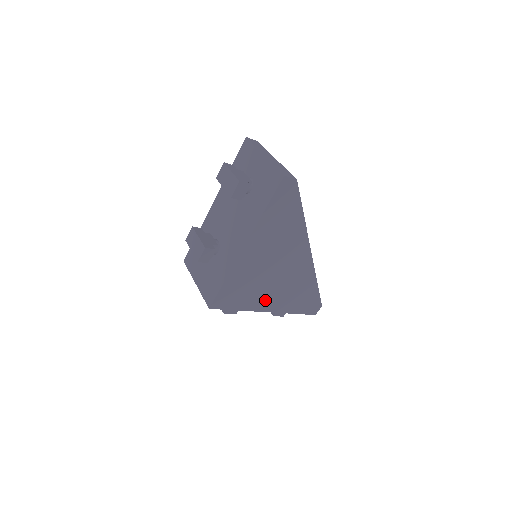
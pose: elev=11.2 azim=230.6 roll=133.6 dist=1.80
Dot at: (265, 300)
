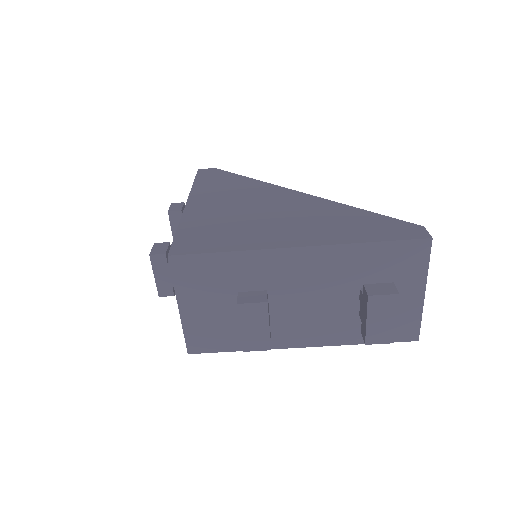
Dot at: (274, 236)
